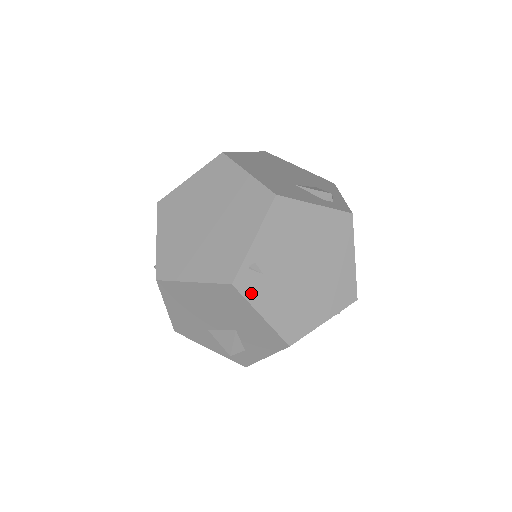
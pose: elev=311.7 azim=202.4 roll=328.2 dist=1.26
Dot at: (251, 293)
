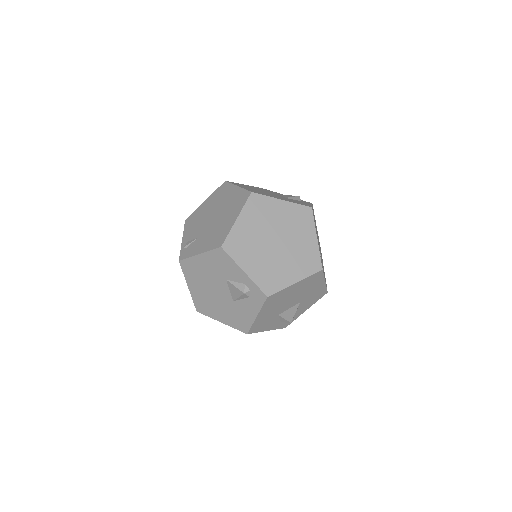
Dot at: occluded
